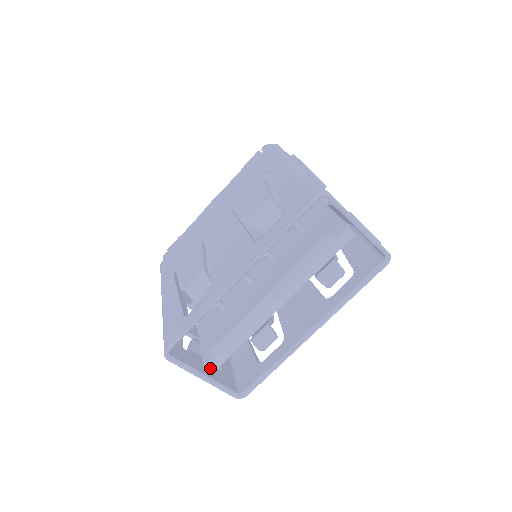
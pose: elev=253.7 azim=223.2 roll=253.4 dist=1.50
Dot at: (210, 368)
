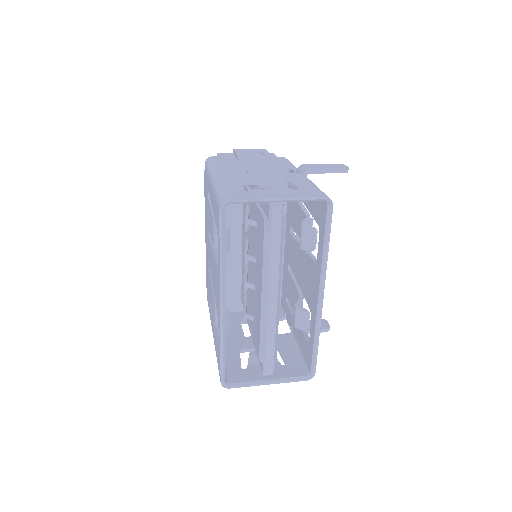
Dot at: (267, 373)
